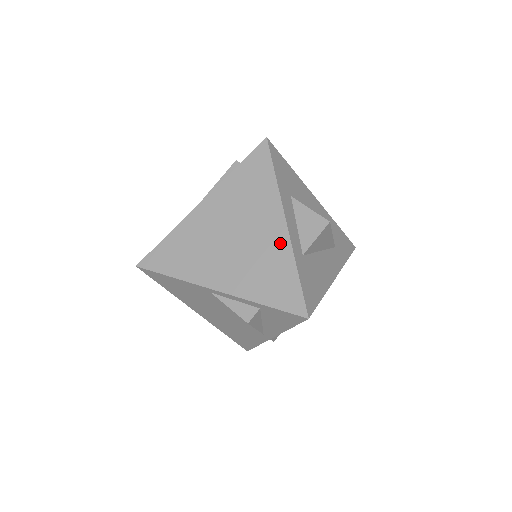
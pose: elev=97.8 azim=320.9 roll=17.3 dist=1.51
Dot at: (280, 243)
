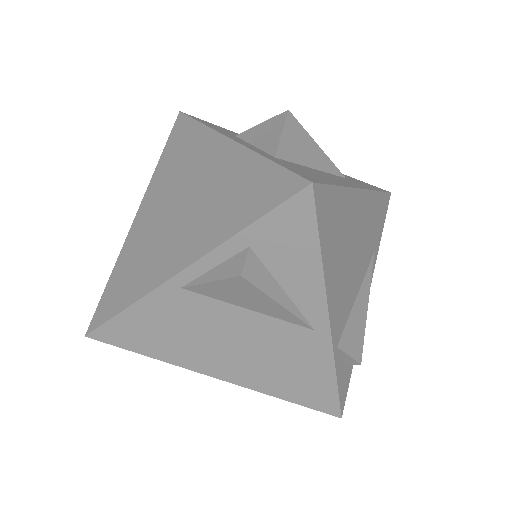
Dot at: (232, 158)
